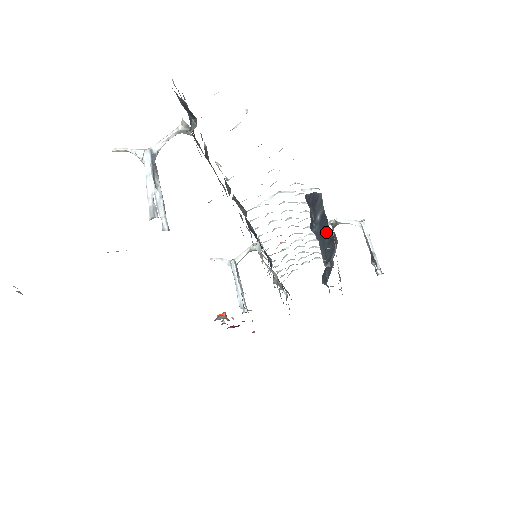
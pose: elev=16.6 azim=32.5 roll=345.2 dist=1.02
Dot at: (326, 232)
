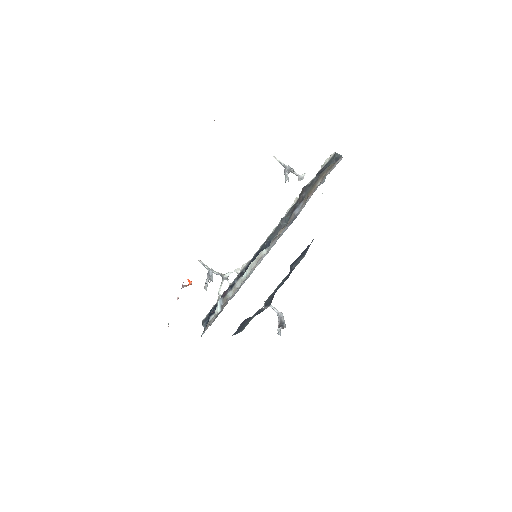
Dot at: (282, 284)
